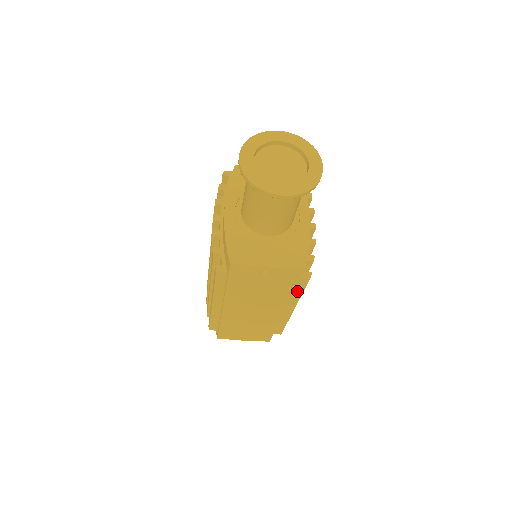
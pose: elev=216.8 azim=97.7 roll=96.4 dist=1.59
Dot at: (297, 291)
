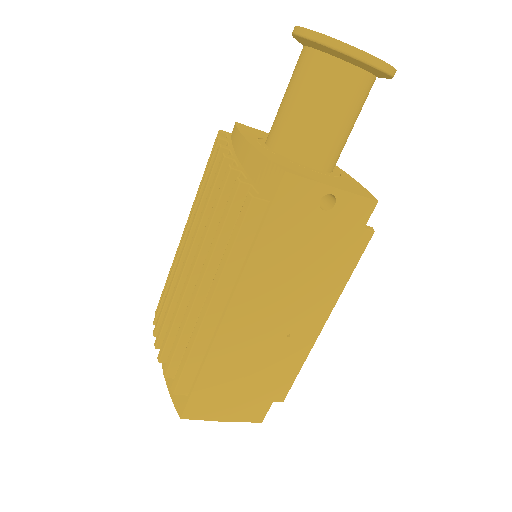
Dot at: (346, 268)
